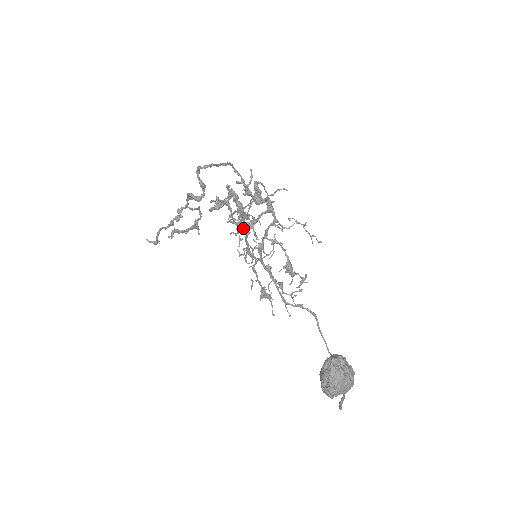
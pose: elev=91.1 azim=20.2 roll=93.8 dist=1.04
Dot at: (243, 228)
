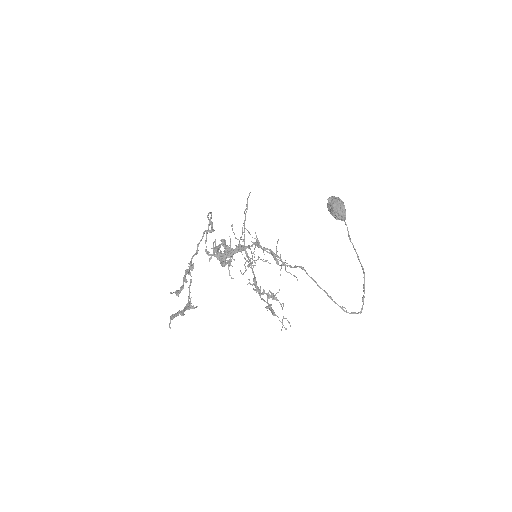
Dot at: (238, 250)
